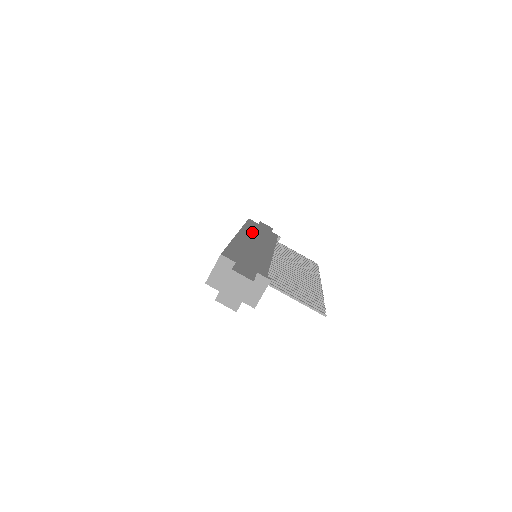
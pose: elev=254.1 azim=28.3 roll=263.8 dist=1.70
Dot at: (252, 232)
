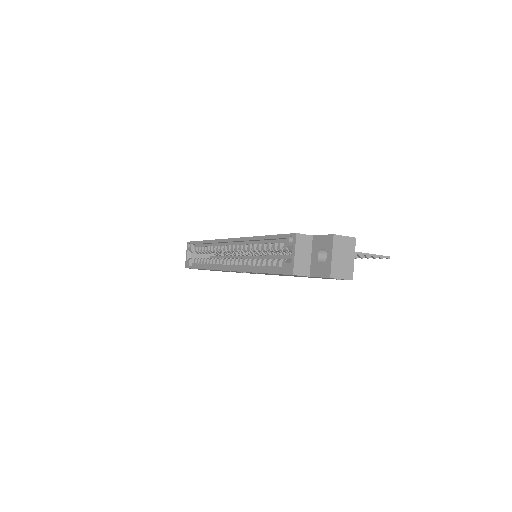
Dot at: occluded
